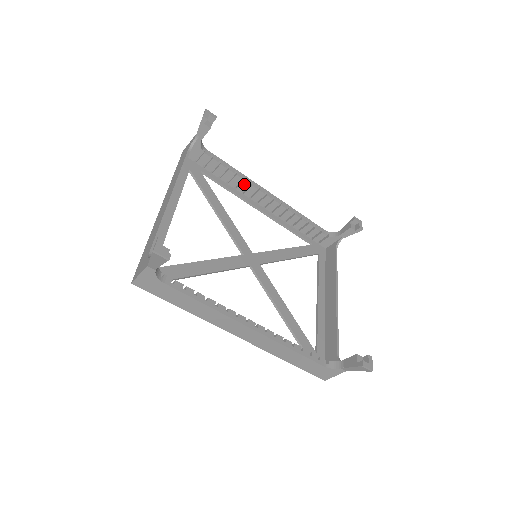
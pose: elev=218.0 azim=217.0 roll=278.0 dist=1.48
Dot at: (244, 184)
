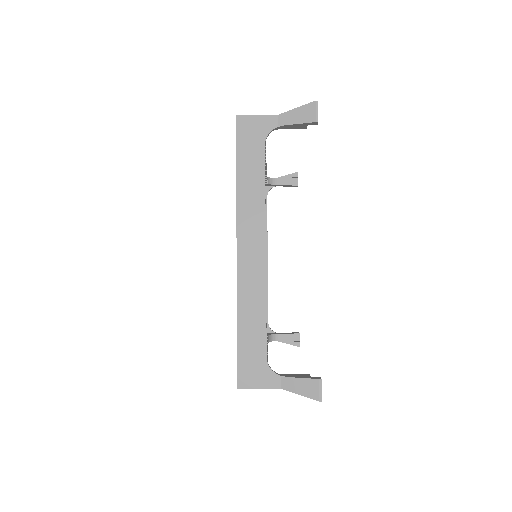
Dot at: occluded
